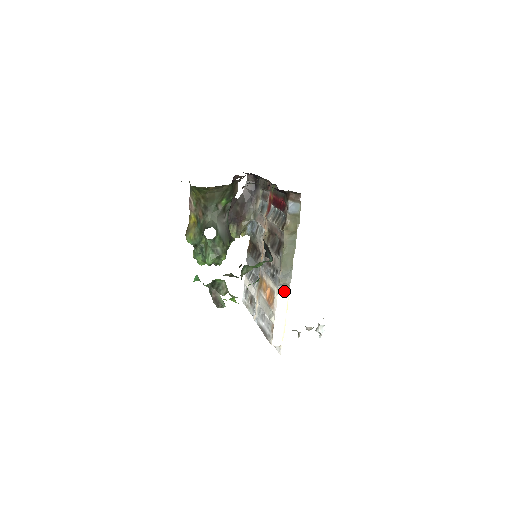
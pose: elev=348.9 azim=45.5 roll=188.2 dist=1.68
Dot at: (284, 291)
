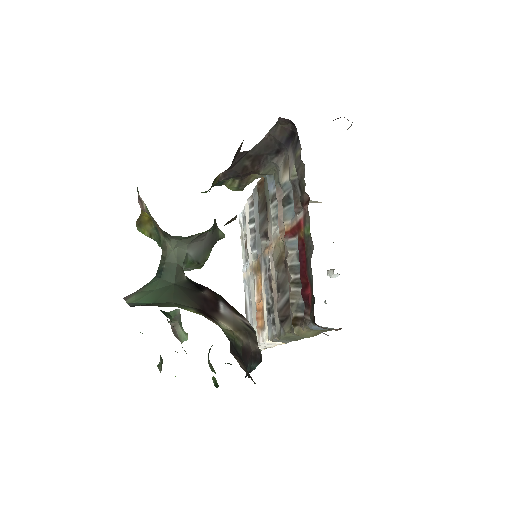
Dot at: occluded
